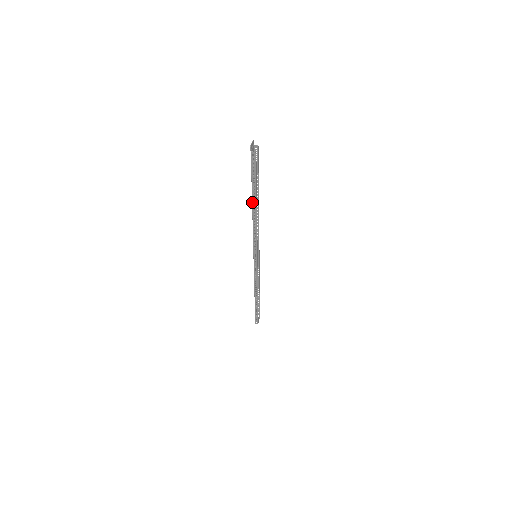
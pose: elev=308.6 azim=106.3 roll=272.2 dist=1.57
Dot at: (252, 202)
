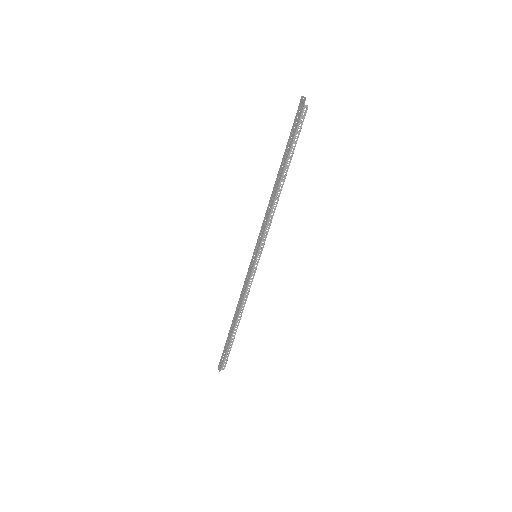
Dot at: (283, 173)
